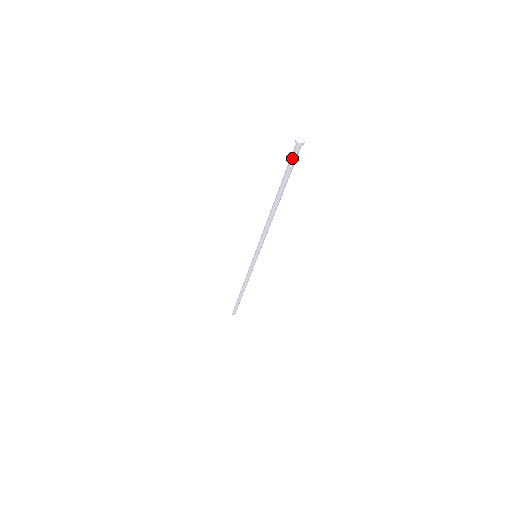
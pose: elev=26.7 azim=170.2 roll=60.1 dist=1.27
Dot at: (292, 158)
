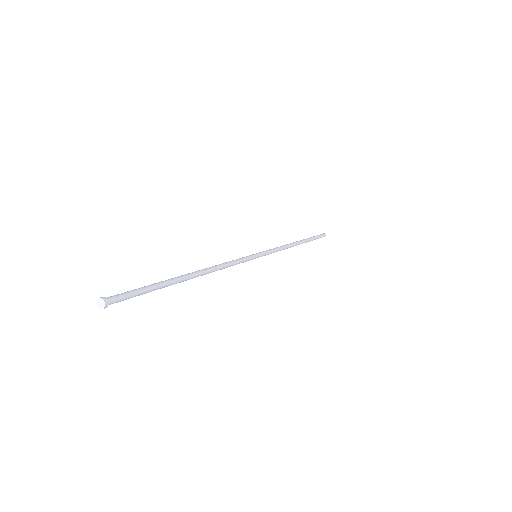
Dot at: occluded
